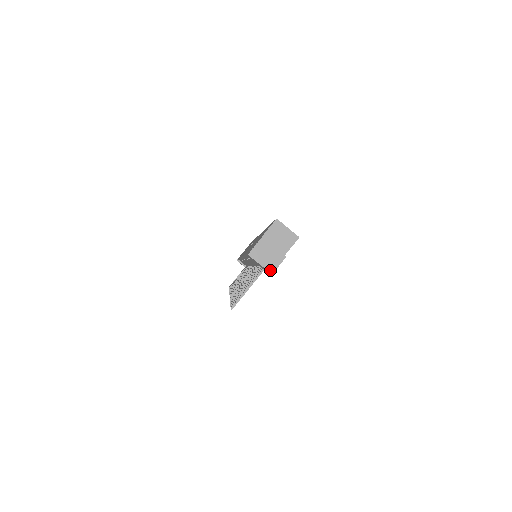
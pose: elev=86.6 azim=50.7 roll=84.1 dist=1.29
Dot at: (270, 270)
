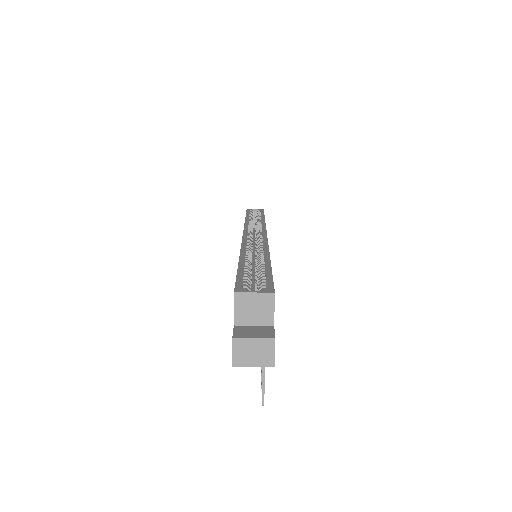
Dot at: (269, 364)
